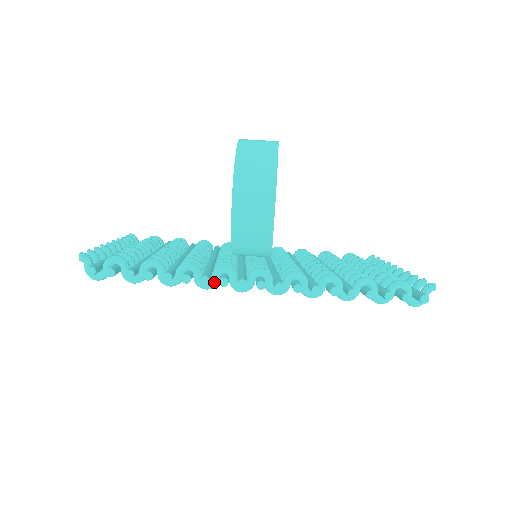
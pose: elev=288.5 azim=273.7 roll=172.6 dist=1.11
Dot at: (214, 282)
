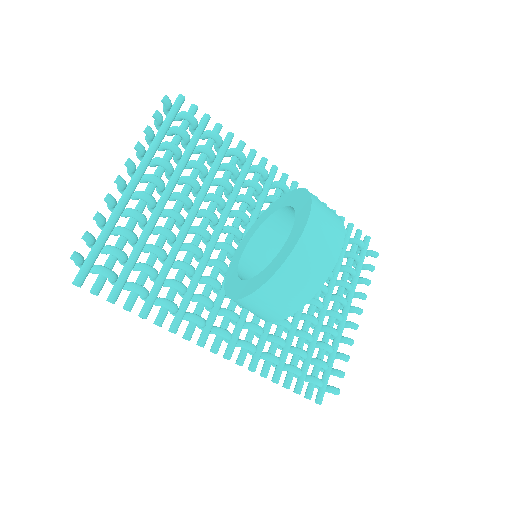
Dot at: occluded
